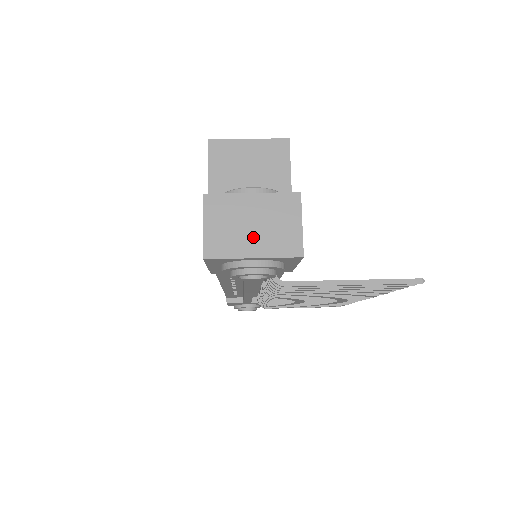
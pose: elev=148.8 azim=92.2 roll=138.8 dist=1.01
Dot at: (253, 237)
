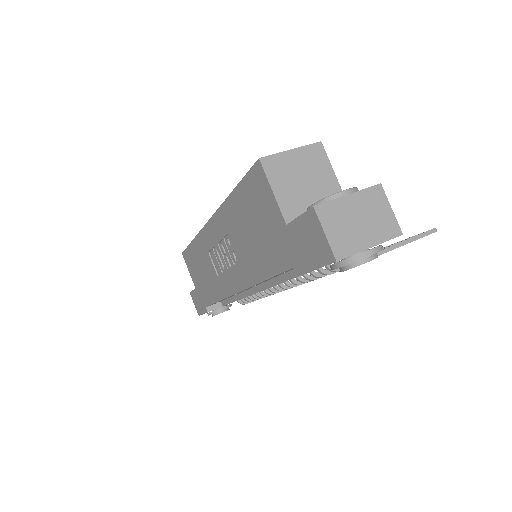
Dot at: (364, 231)
